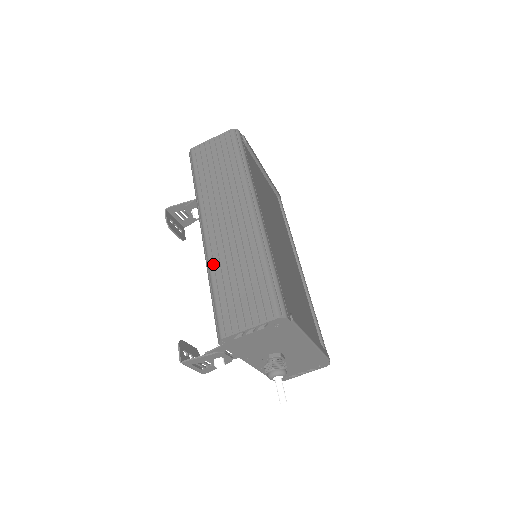
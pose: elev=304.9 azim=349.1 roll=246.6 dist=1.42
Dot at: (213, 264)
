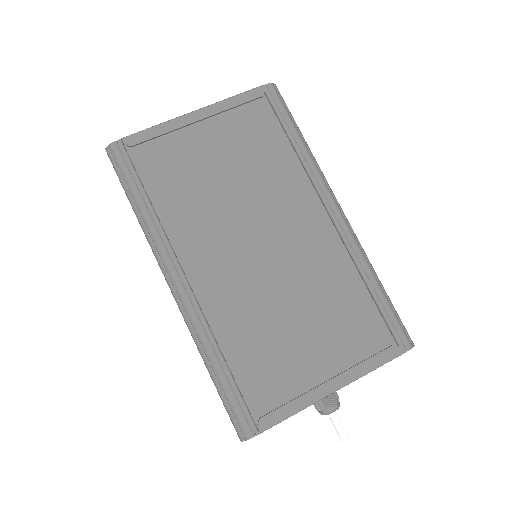
Dot at: occluded
